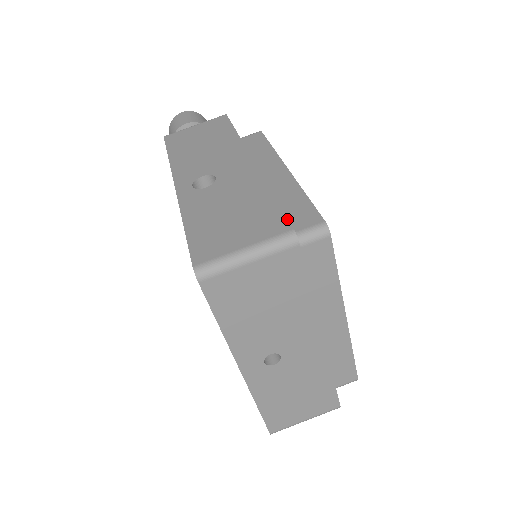
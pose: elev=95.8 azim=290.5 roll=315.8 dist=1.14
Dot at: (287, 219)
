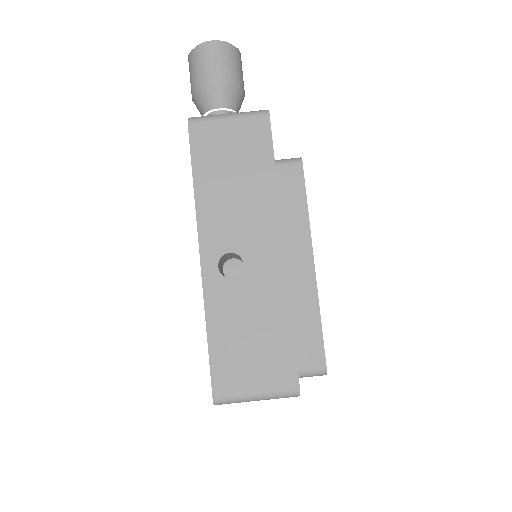
Dot at: (297, 372)
